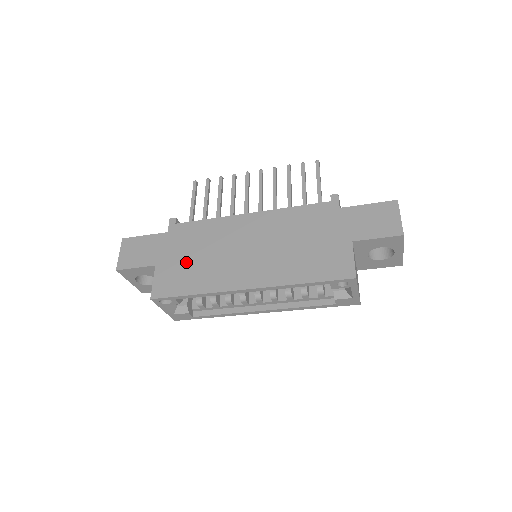
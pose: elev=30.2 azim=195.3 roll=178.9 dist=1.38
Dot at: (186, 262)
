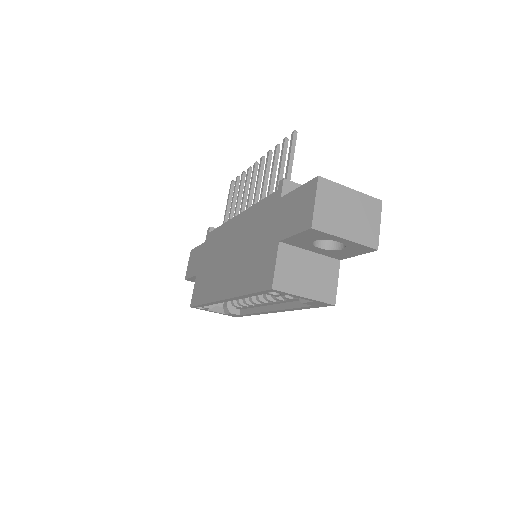
Dot at: (206, 272)
